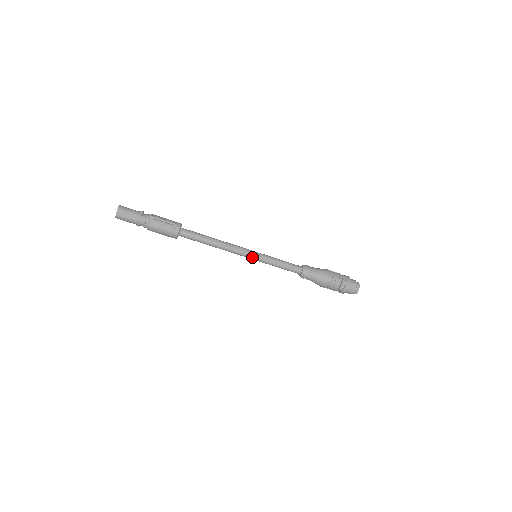
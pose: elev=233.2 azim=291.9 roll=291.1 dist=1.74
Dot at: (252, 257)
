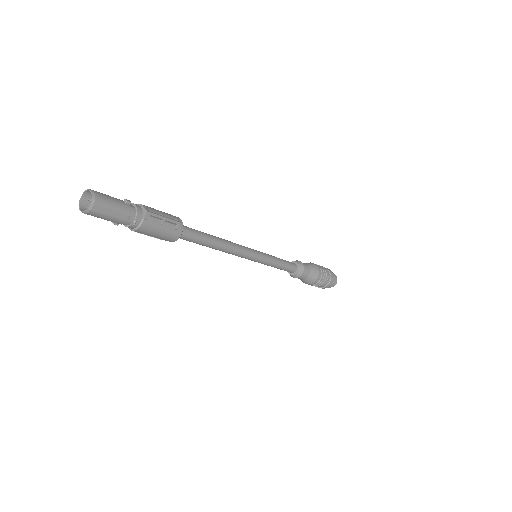
Dot at: (254, 259)
